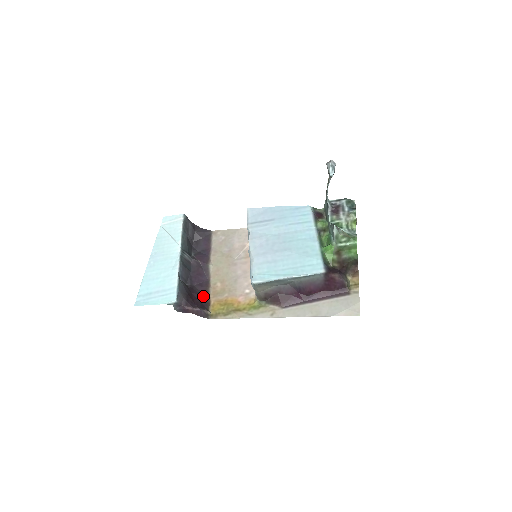
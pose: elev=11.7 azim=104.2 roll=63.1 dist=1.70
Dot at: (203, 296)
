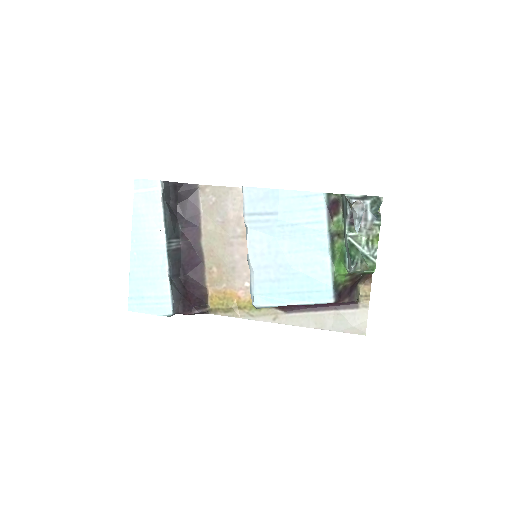
Dot at: (199, 288)
